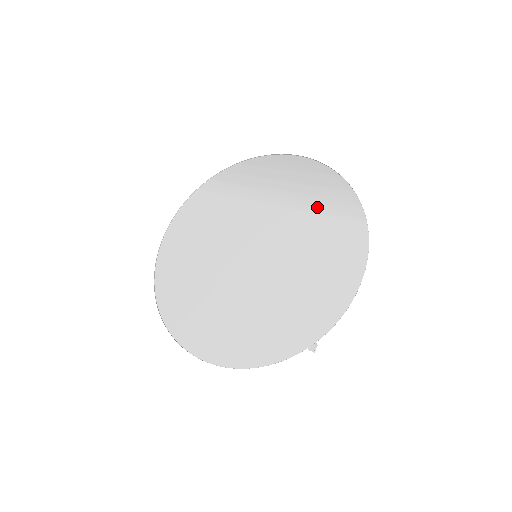
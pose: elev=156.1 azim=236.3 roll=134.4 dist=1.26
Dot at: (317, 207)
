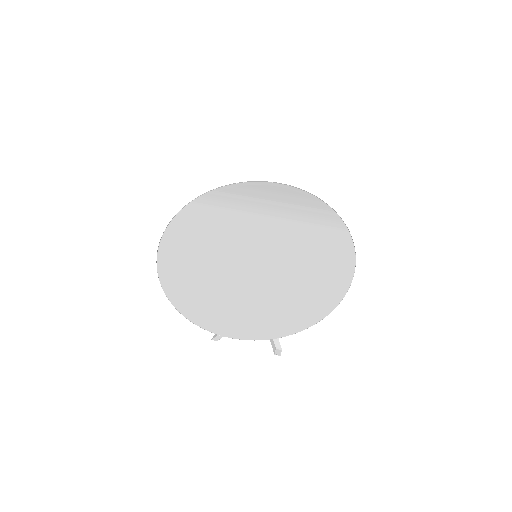
Dot at: (306, 220)
